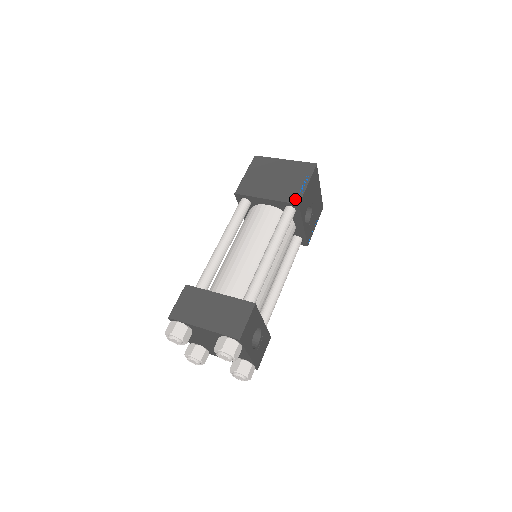
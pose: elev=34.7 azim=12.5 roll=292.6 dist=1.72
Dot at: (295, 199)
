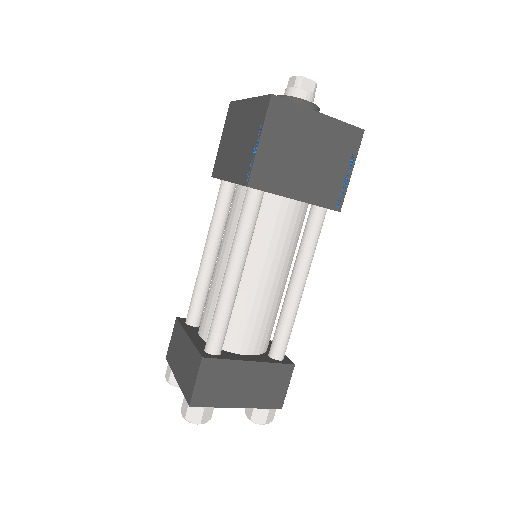
Dot at: (336, 203)
